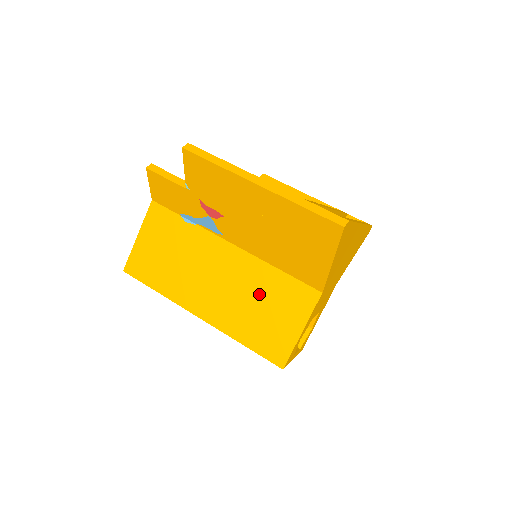
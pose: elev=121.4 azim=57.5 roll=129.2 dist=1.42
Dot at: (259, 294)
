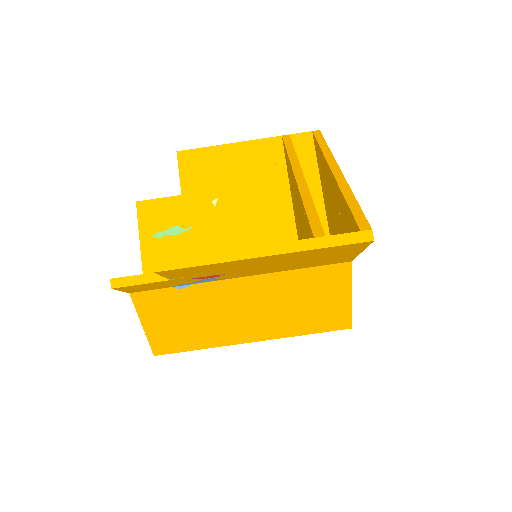
Dot at: (295, 296)
